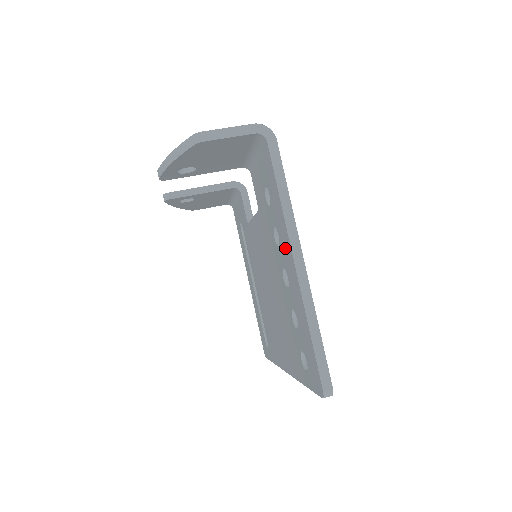
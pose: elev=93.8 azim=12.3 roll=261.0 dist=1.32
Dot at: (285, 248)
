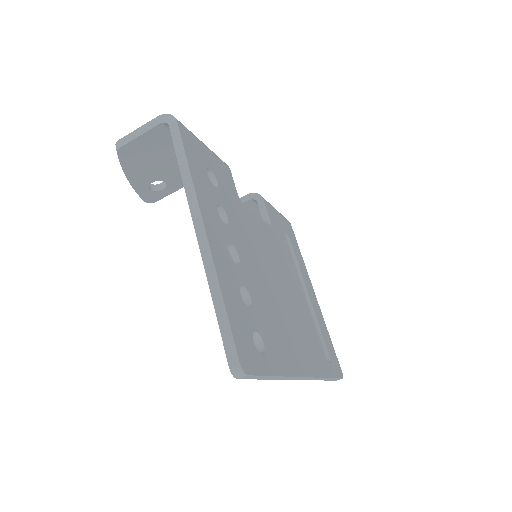
Dot at: occluded
